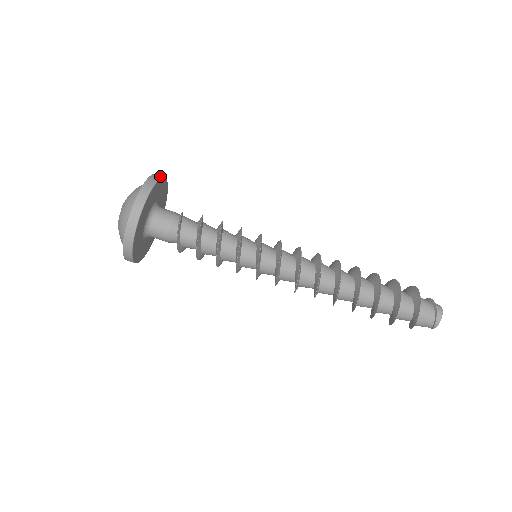
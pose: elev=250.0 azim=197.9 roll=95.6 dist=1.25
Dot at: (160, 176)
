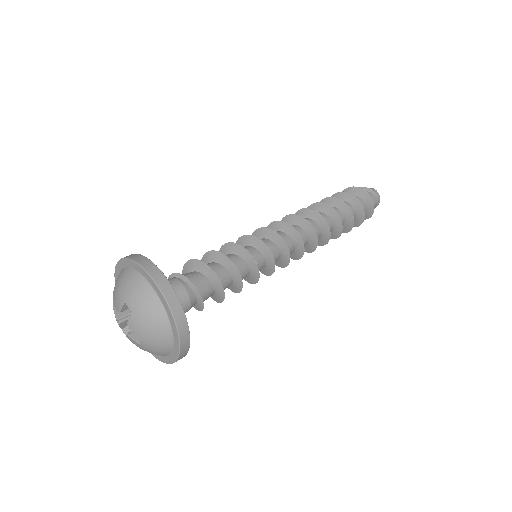
Dot at: (158, 272)
